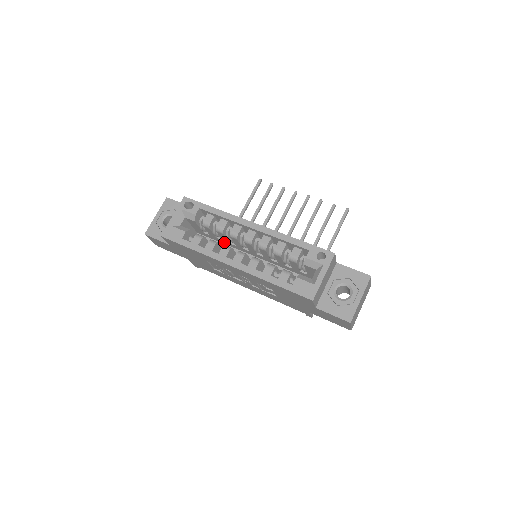
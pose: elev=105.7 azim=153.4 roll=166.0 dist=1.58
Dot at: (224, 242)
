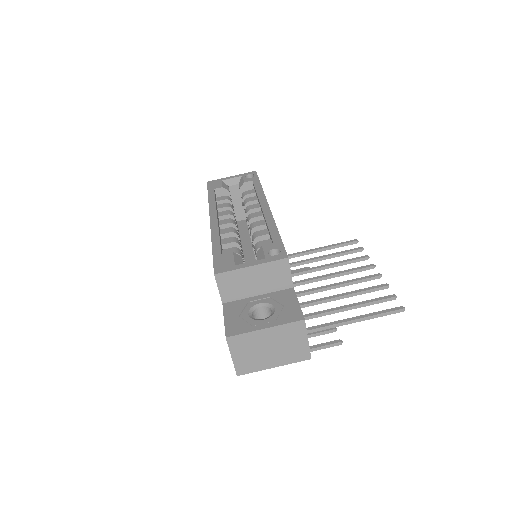
Dot at: occluded
